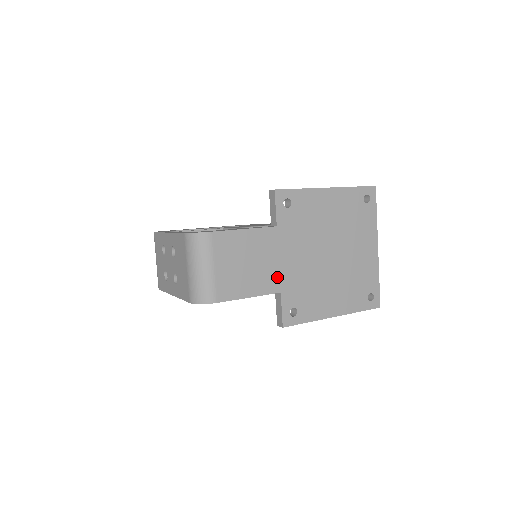
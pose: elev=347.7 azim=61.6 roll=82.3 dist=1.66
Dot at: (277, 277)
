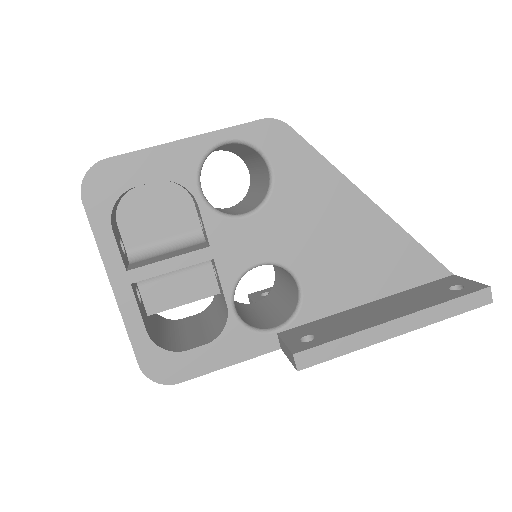
Dot at: occluded
